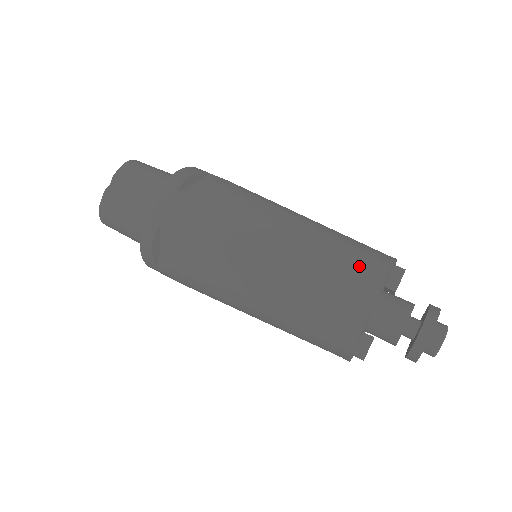
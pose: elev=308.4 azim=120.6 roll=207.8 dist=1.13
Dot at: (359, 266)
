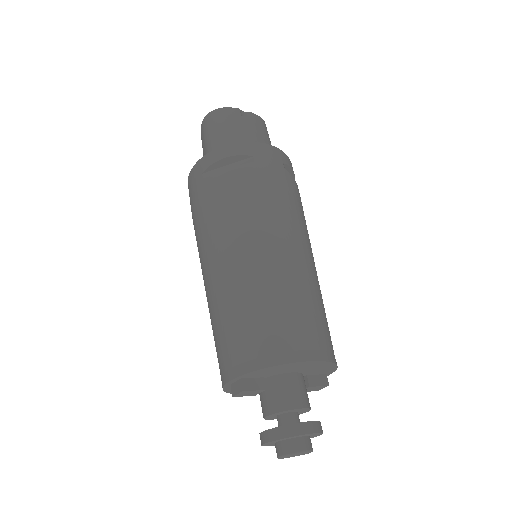
Dot at: (326, 334)
